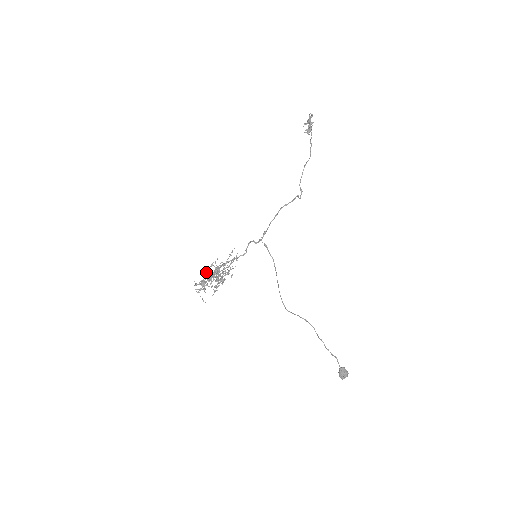
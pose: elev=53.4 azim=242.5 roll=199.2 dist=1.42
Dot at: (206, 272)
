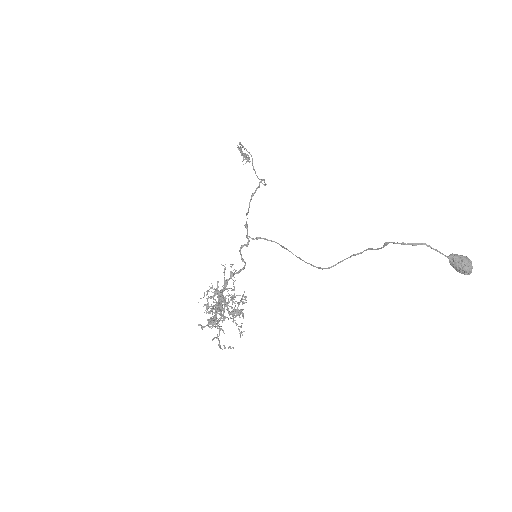
Dot at: occluded
